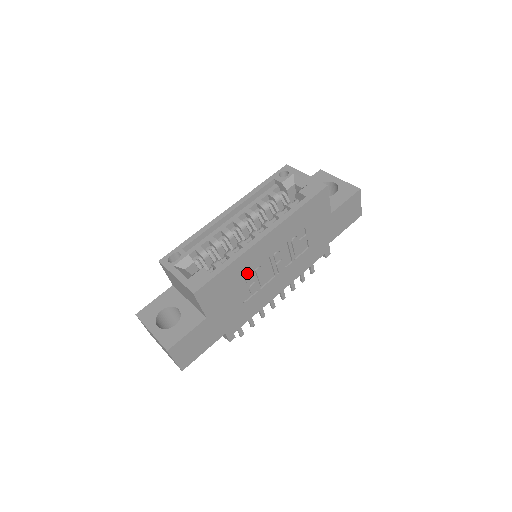
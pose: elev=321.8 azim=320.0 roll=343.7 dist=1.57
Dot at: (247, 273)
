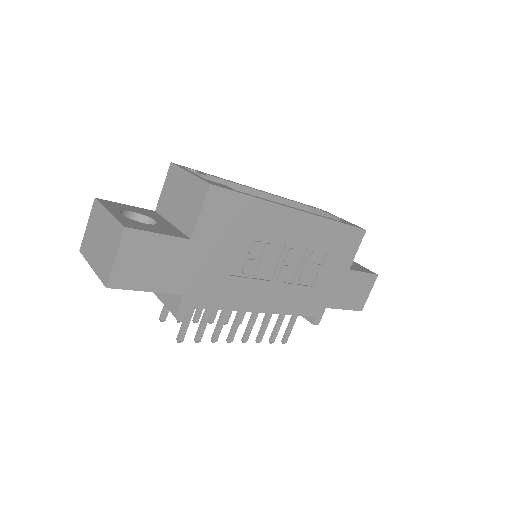
Dot at: (260, 235)
